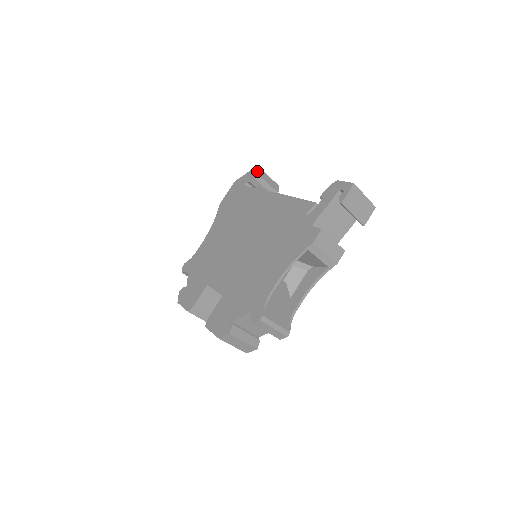
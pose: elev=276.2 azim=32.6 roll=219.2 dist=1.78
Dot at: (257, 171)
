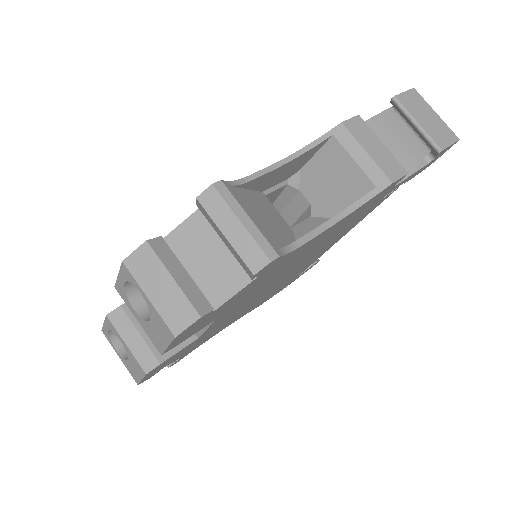
Dot at: occluded
